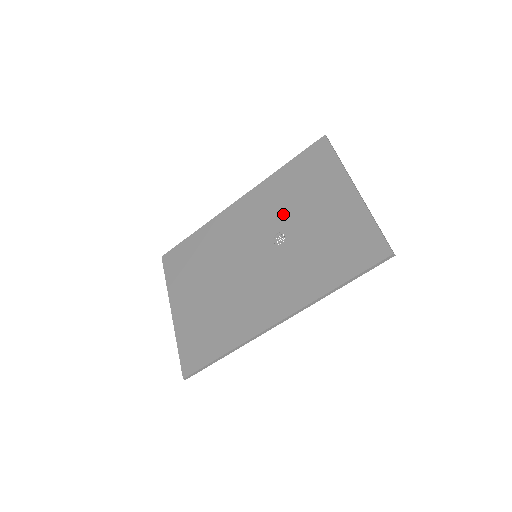
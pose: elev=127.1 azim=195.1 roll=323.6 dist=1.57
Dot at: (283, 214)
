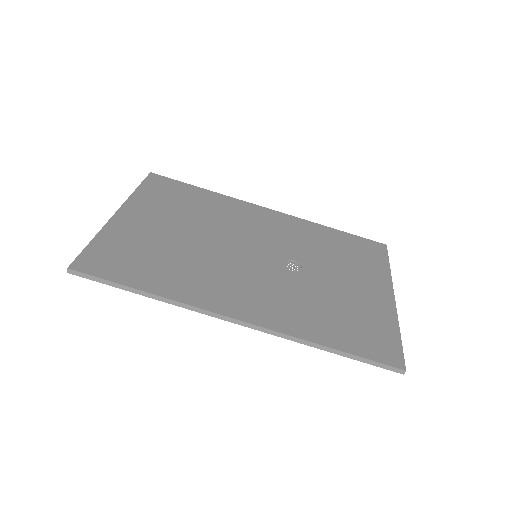
Dot at: (310, 254)
